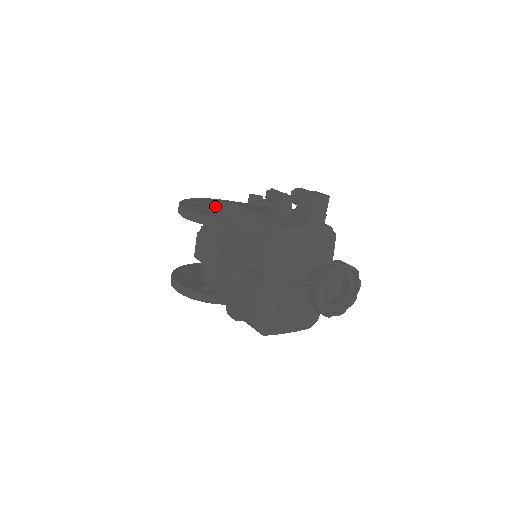
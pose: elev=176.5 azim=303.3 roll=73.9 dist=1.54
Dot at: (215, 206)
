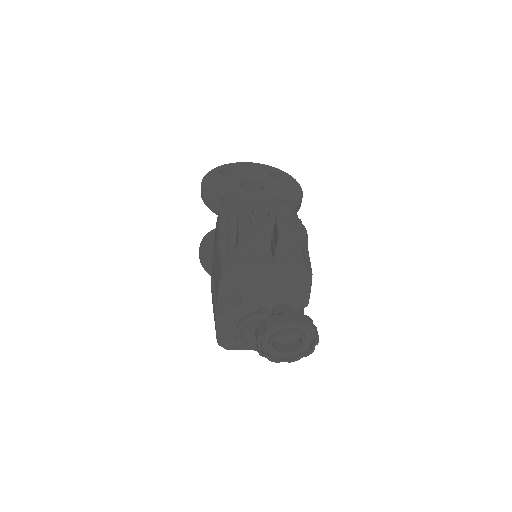
Dot at: (240, 184)
